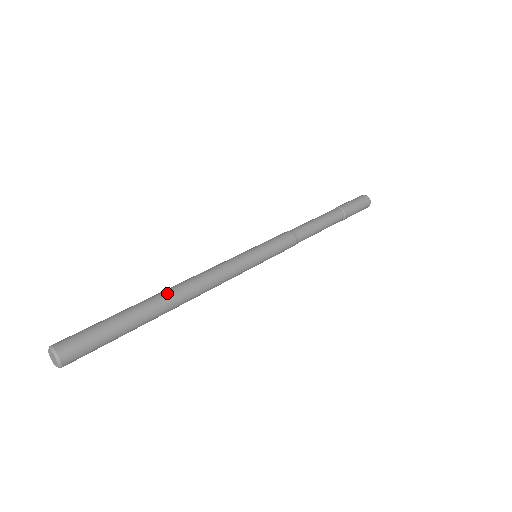
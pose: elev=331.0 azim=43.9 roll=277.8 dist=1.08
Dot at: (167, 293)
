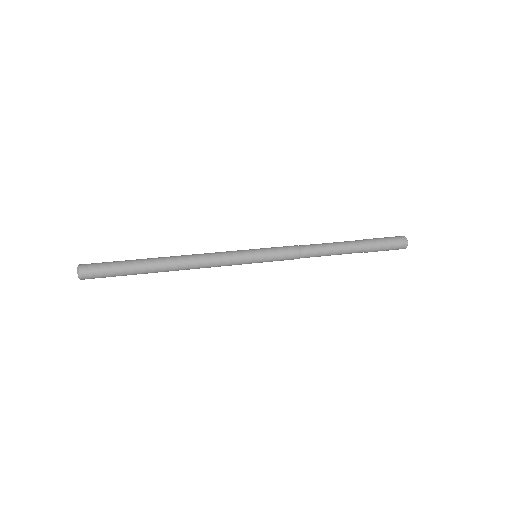
Dot at: (166, 262)
